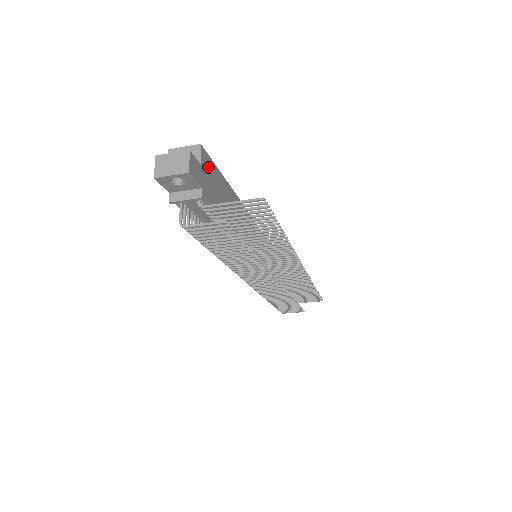
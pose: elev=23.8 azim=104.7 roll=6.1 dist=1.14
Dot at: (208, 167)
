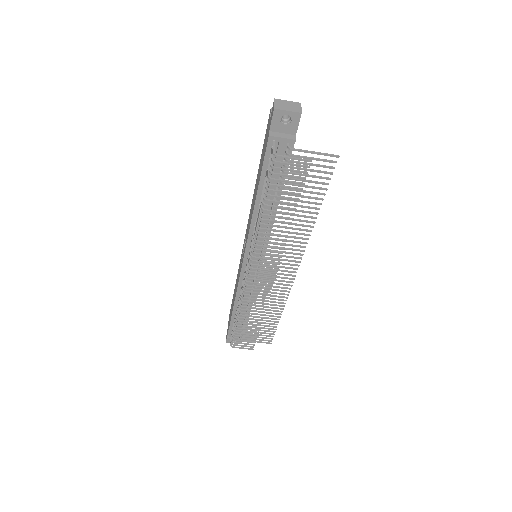
Dot at: occluded
